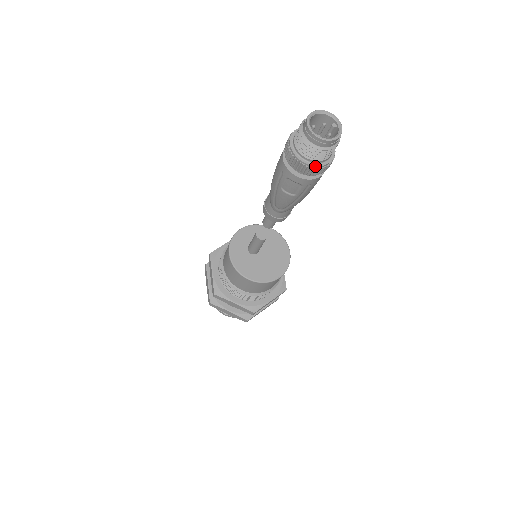
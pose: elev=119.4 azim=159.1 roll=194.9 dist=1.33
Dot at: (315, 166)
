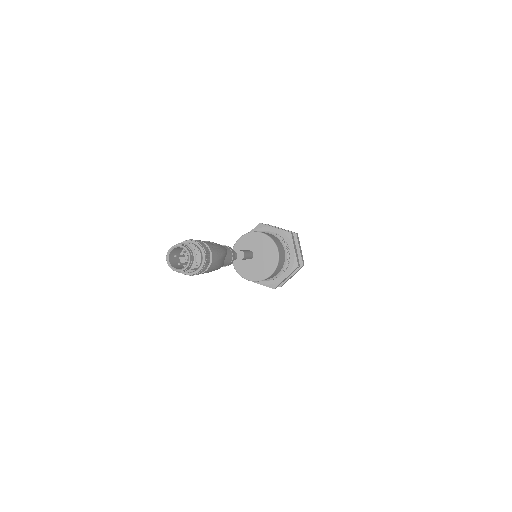
Dot at: (191, 275)
